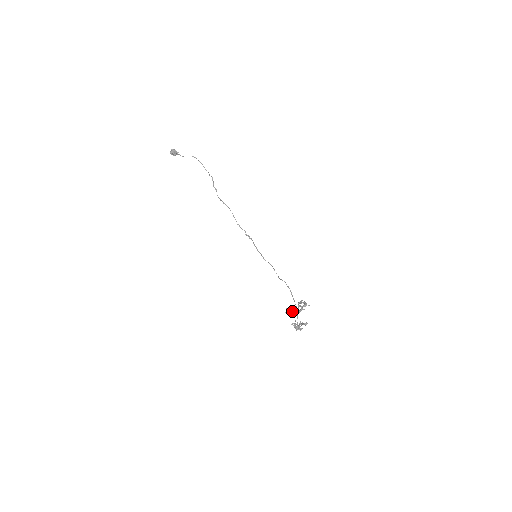
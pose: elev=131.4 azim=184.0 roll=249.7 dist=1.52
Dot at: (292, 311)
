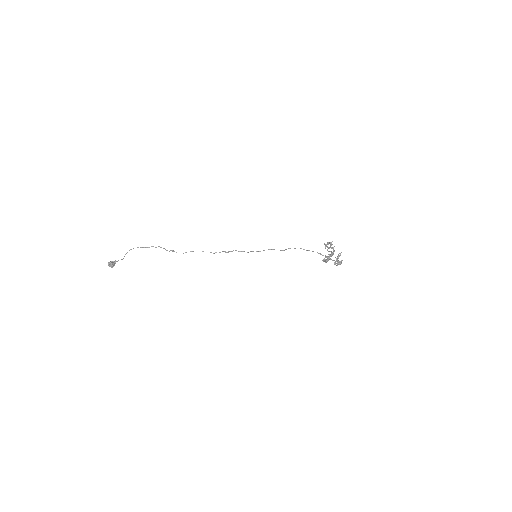
Dot at: (329, 257)
